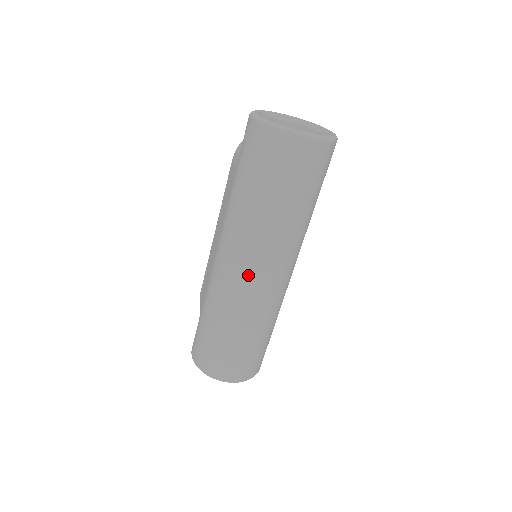
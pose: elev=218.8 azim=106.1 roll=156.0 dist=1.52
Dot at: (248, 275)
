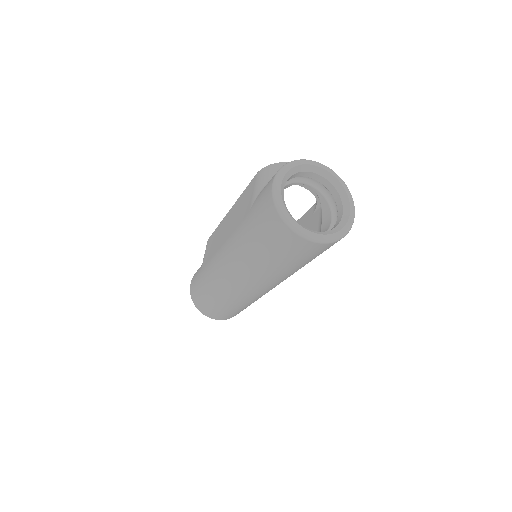
Dot at: (240, 285)
